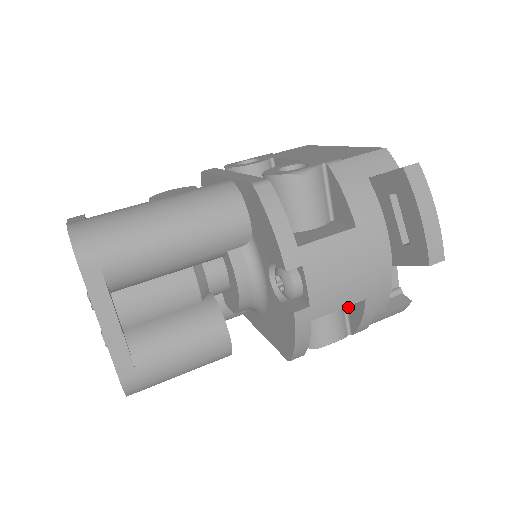
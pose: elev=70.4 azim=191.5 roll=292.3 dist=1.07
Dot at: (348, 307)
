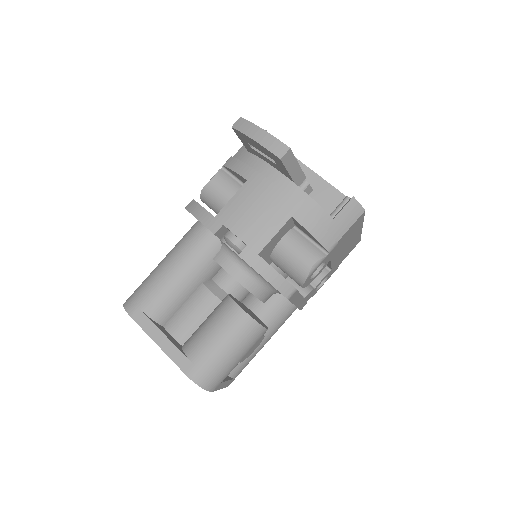
Dot at: (307, 235)
